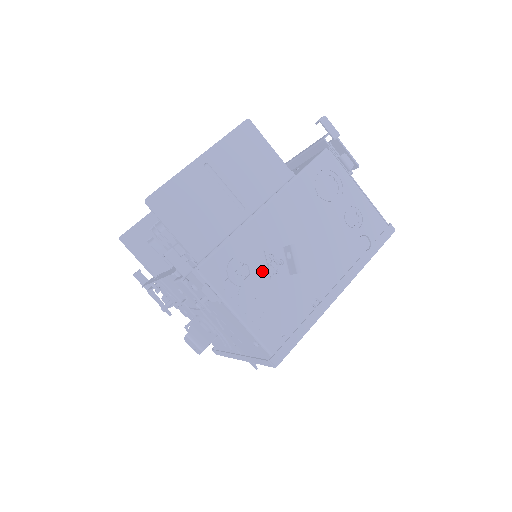
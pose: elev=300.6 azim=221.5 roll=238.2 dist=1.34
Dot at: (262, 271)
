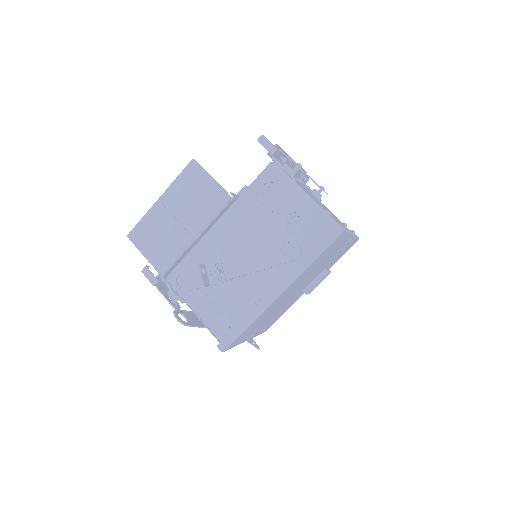
Dot at: (196, 280)
